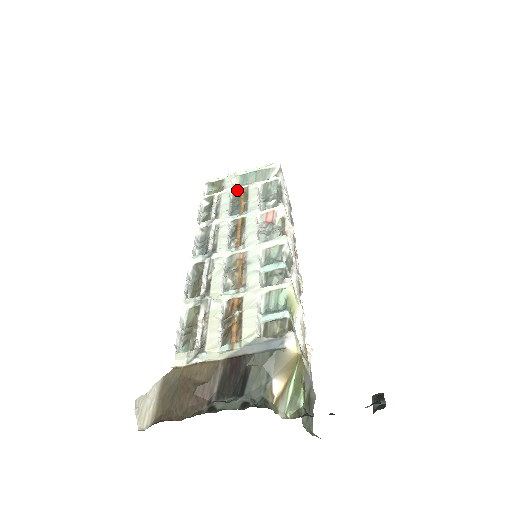
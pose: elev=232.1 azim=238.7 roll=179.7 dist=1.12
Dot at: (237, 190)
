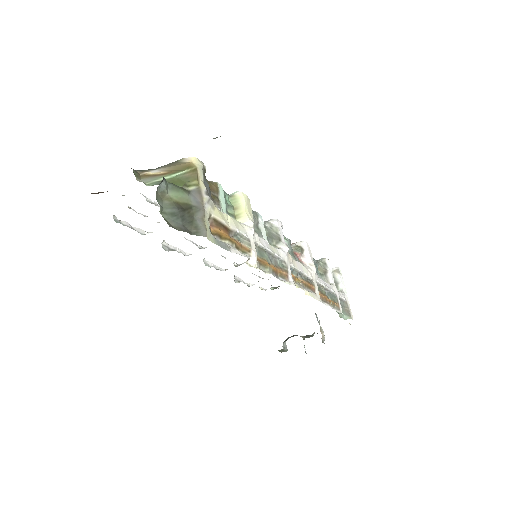
Dot at: occluded
